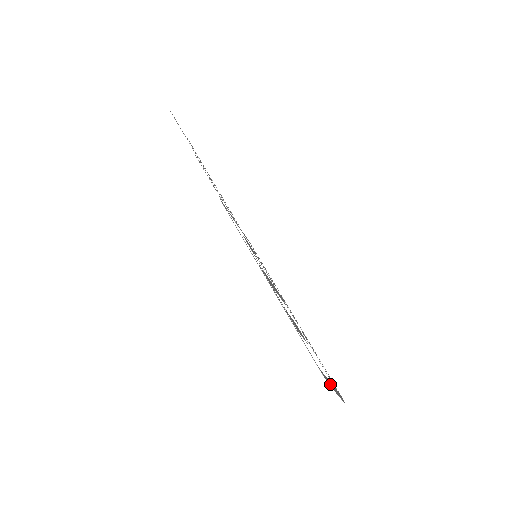
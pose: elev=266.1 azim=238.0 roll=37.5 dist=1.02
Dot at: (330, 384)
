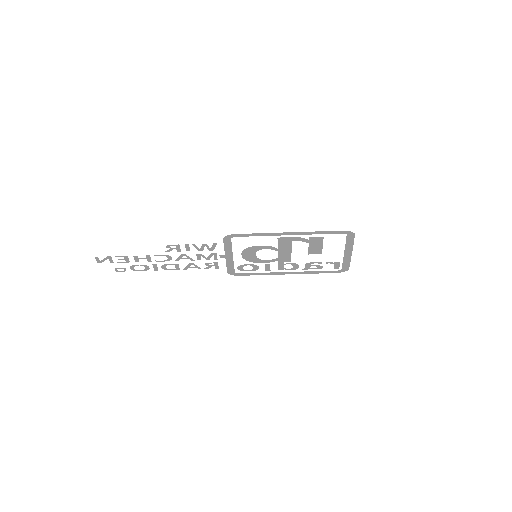
Dot at: (350, 244)
